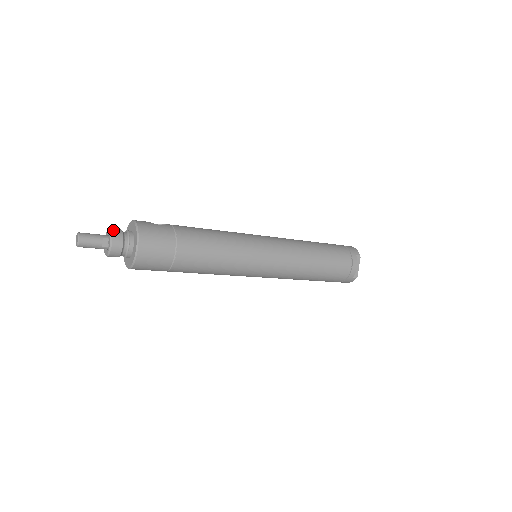
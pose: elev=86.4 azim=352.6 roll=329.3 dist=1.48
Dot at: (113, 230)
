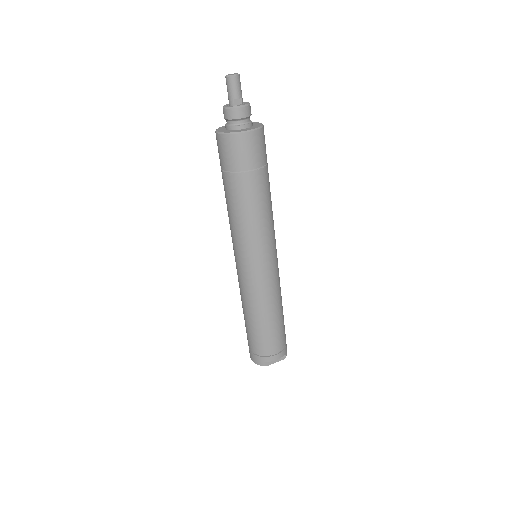
Dot at: occluded
